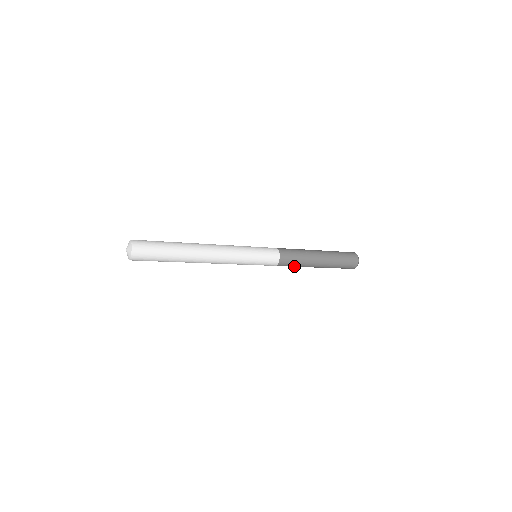
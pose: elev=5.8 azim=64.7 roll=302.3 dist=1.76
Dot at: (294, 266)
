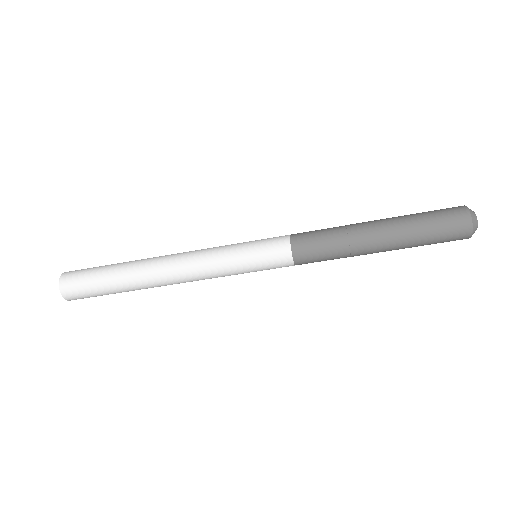
Dot at: (330, 254)
